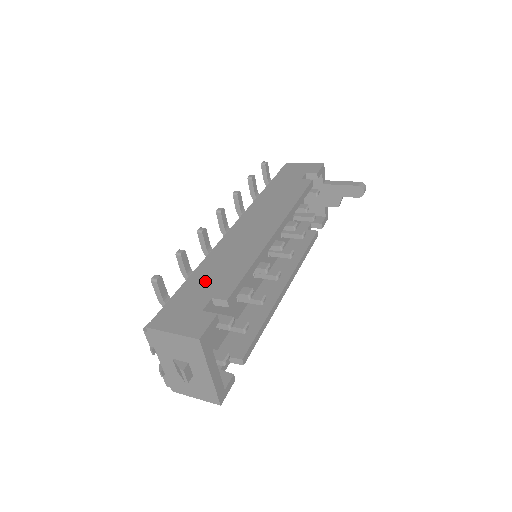
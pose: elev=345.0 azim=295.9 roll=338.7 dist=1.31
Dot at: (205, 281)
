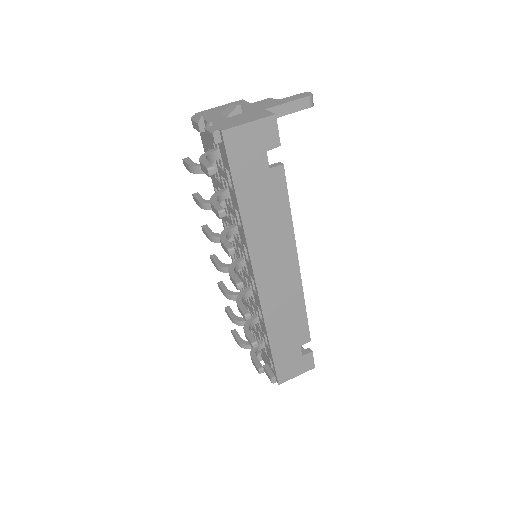
Dot at: (285, 341)
